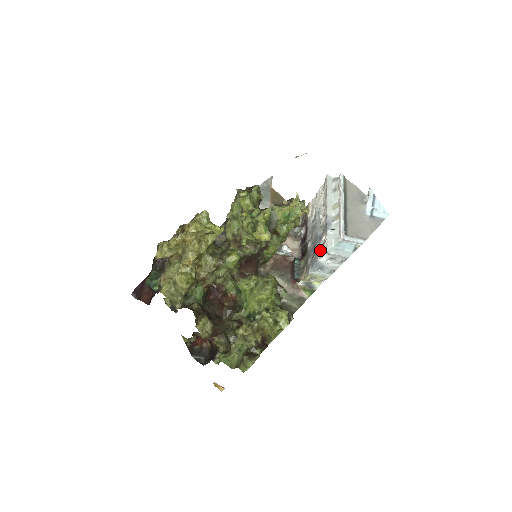
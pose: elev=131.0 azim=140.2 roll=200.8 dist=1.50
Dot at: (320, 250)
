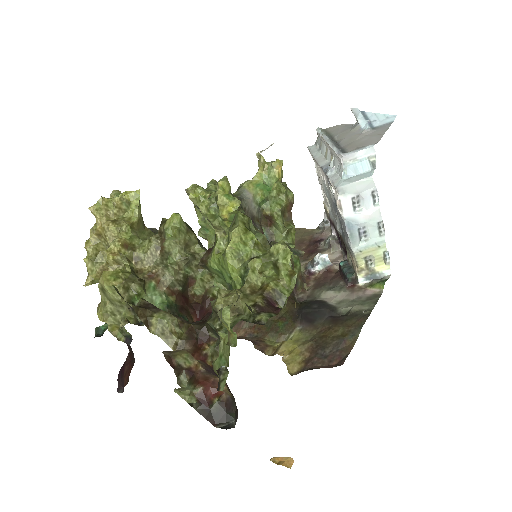
Dot at: occluded
